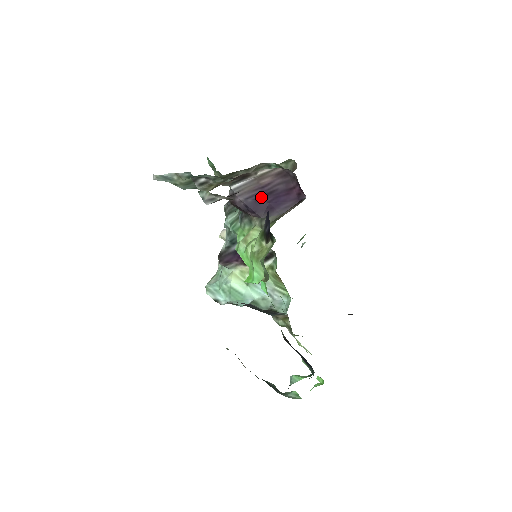
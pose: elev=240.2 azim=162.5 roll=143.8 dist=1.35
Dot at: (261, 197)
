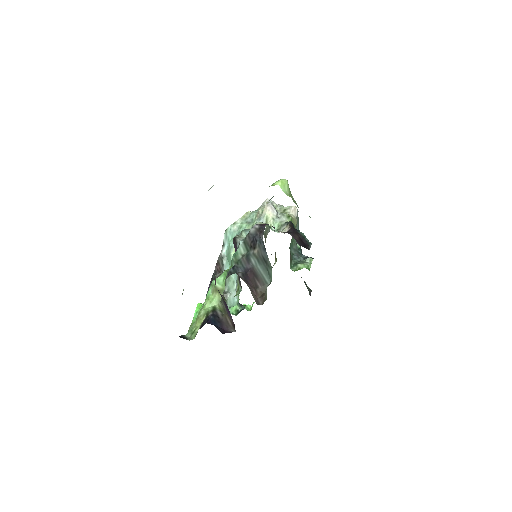
Dot at: occluded
